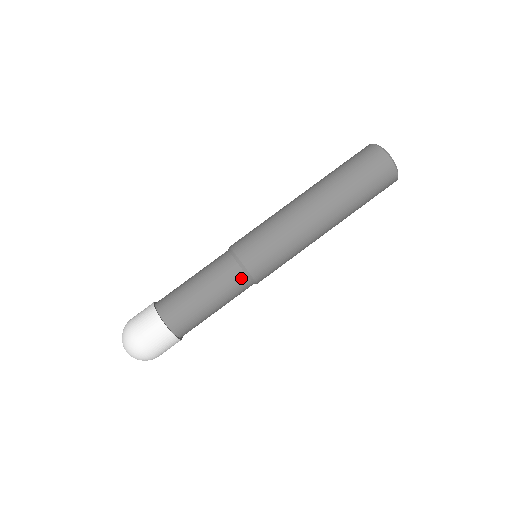
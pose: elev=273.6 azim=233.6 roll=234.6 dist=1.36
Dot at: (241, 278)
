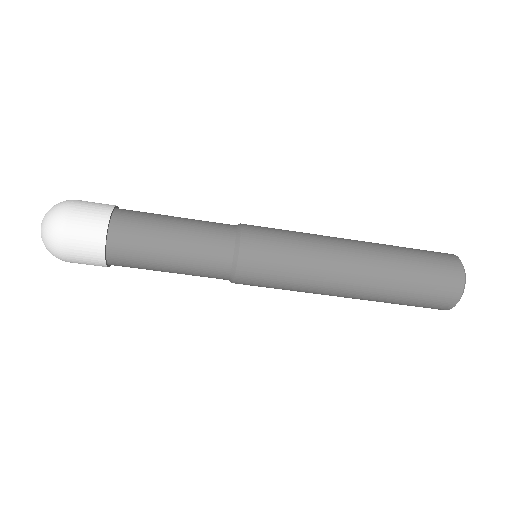
Dot at: (223, 271)
